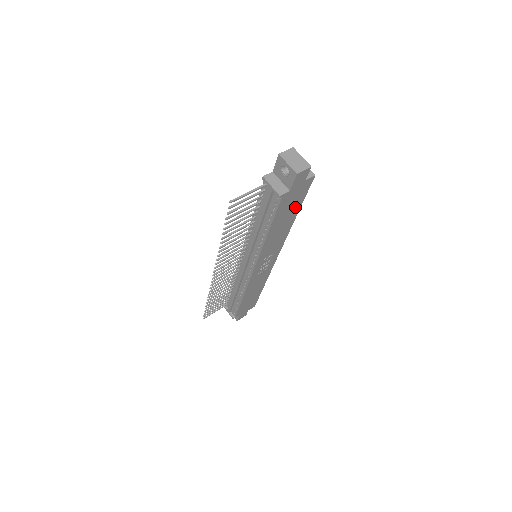
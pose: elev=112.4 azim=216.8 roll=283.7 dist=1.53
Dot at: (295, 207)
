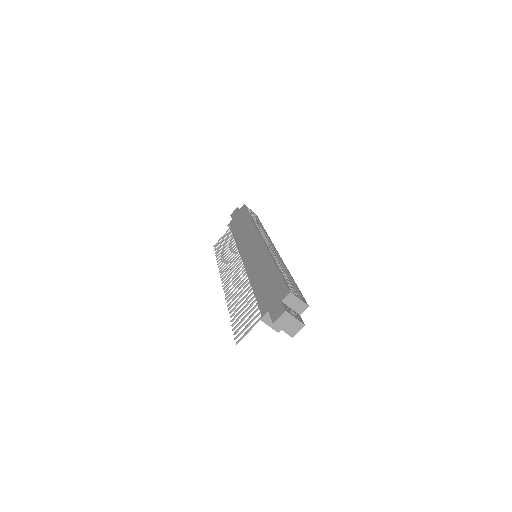
Dot at: occluded
